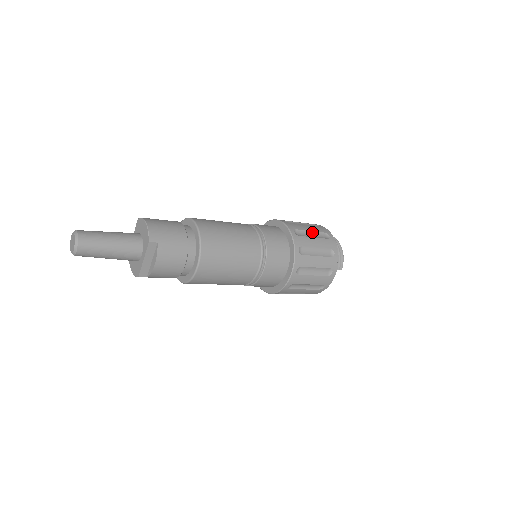
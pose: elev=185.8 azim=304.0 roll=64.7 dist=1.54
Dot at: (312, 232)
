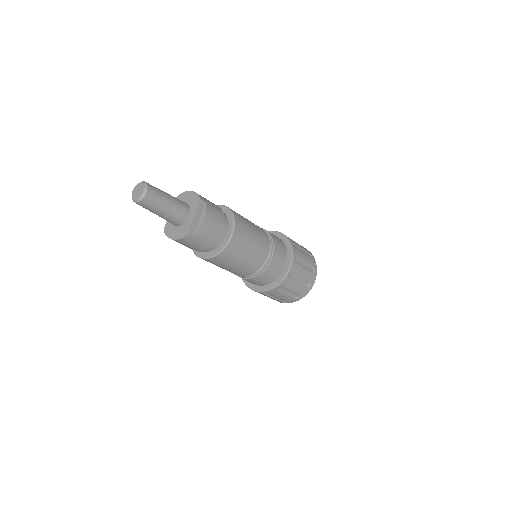
Dot at: occluded
